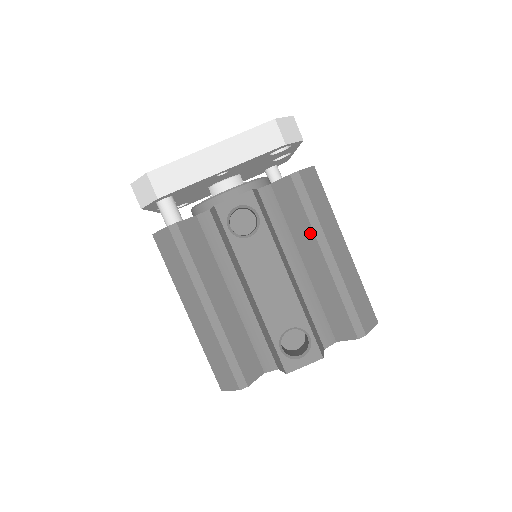
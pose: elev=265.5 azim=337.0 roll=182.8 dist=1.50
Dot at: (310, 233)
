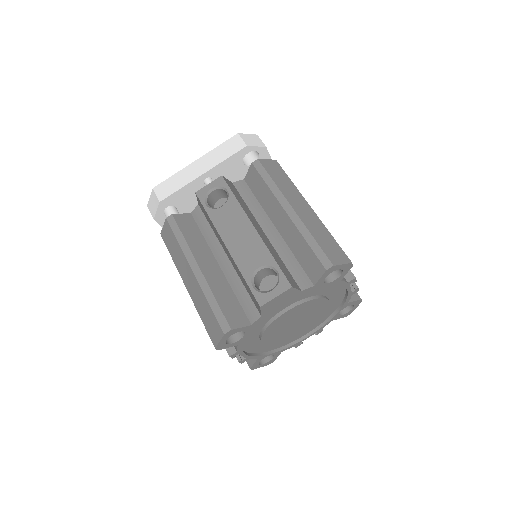
Dot at: (273, 198)
